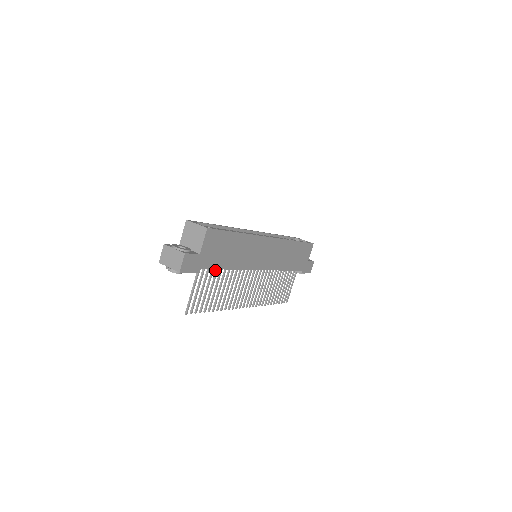
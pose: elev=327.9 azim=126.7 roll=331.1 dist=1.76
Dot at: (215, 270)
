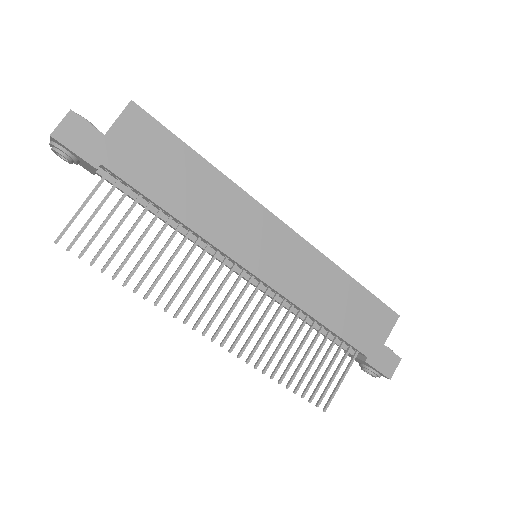
Dot at: (146, 206)
